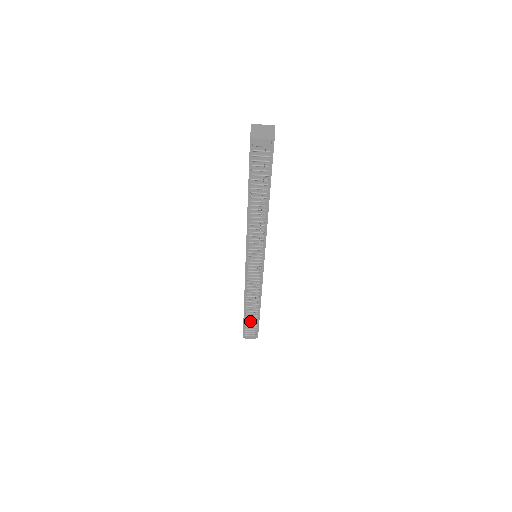
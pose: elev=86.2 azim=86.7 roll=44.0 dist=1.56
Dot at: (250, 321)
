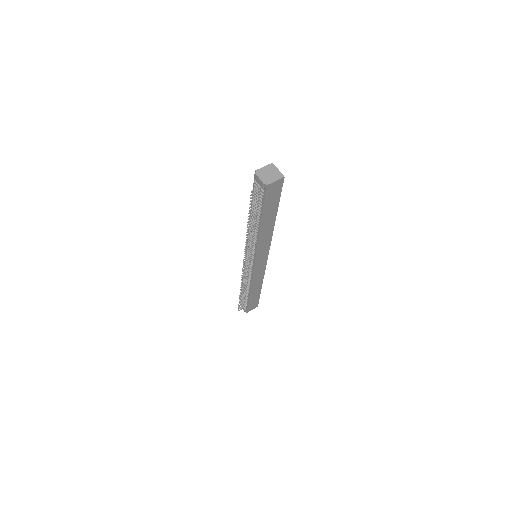
Dot at: occluded
